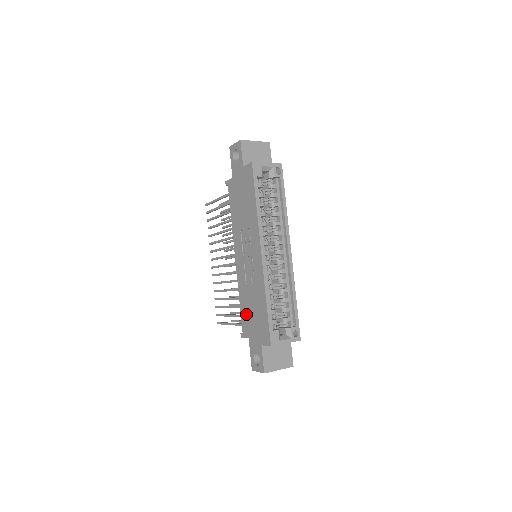
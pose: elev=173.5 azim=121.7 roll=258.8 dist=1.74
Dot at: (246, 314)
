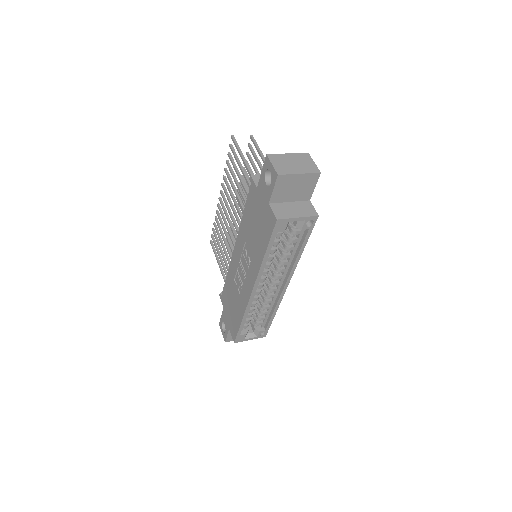
Dot at: (227, 294)
